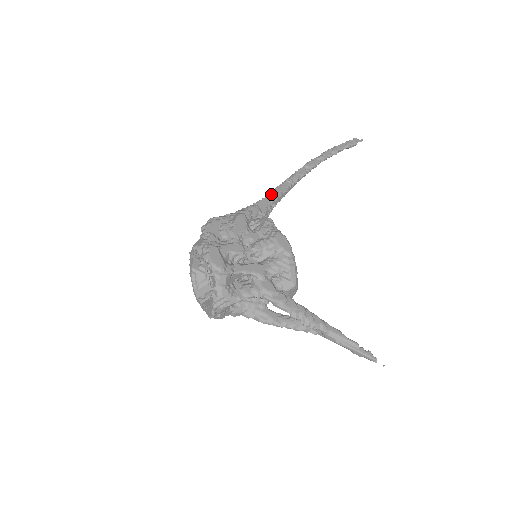
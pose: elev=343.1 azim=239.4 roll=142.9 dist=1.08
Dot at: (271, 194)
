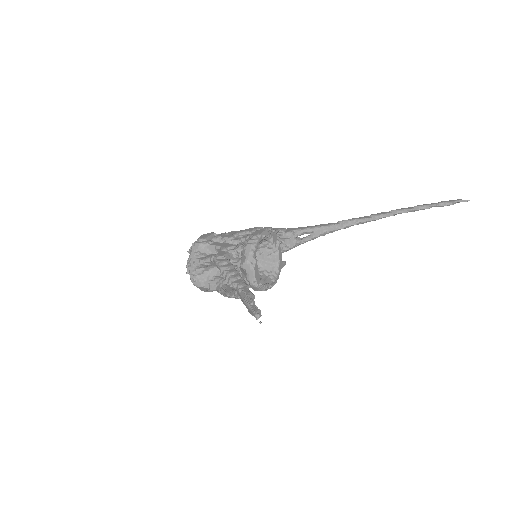
Dot at: (309, 226)
